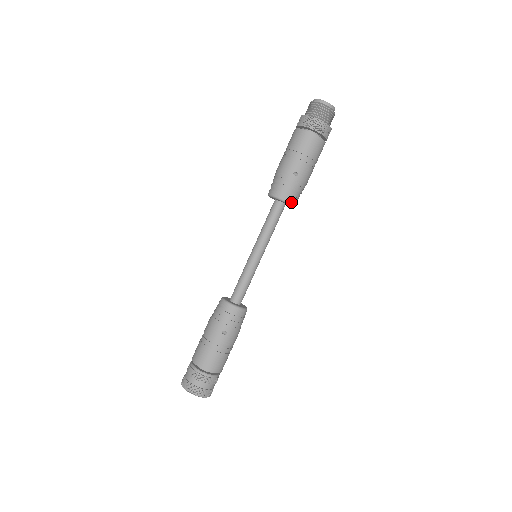
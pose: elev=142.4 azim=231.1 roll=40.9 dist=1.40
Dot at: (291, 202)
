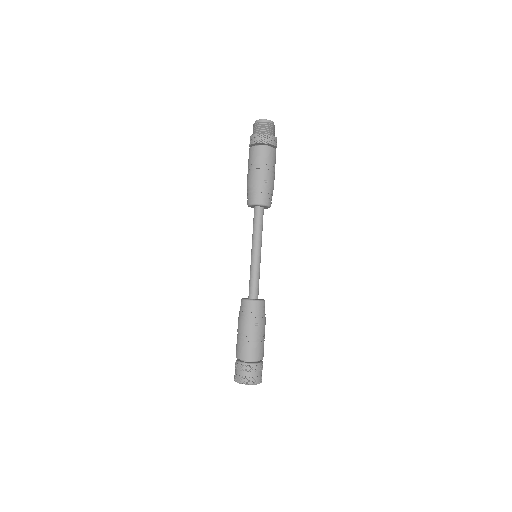
Dot at: (269, 204)
